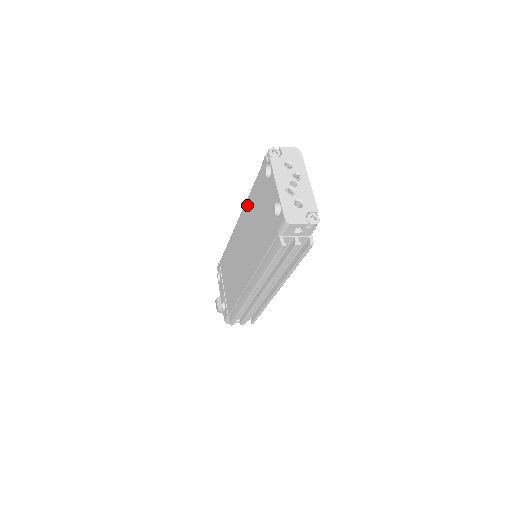
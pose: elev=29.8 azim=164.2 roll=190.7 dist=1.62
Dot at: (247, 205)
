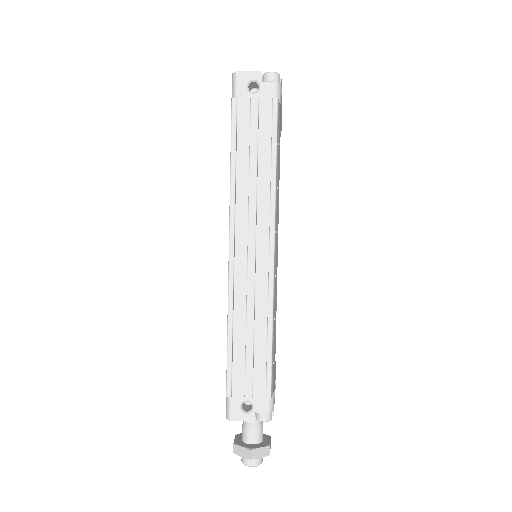
Dot at: occluded
